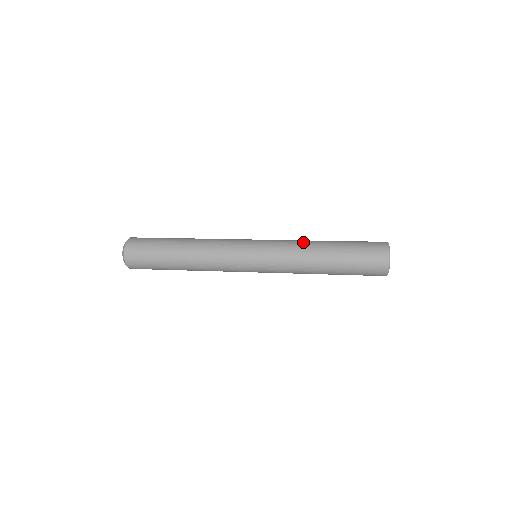
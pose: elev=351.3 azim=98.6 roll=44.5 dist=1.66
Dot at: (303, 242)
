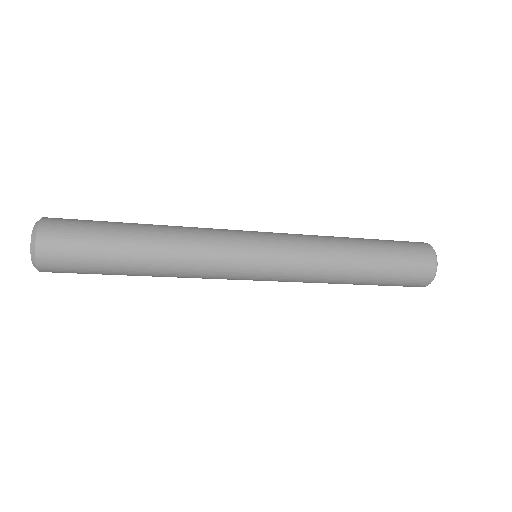
Dot at: occluded
